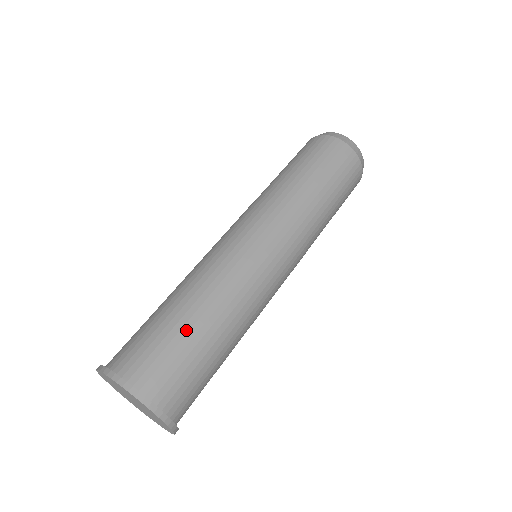
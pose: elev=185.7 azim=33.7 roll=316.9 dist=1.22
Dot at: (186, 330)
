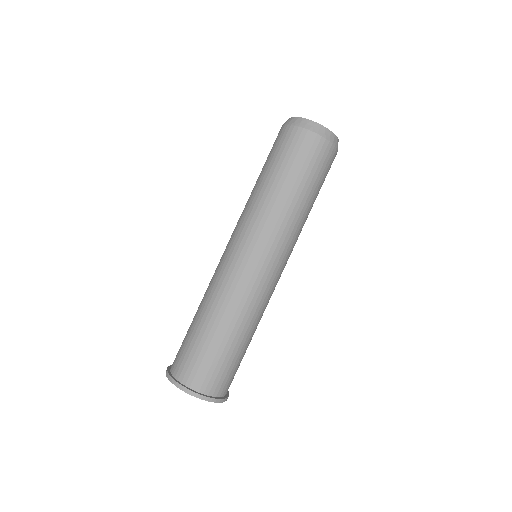
Dot at: (204, 339)
